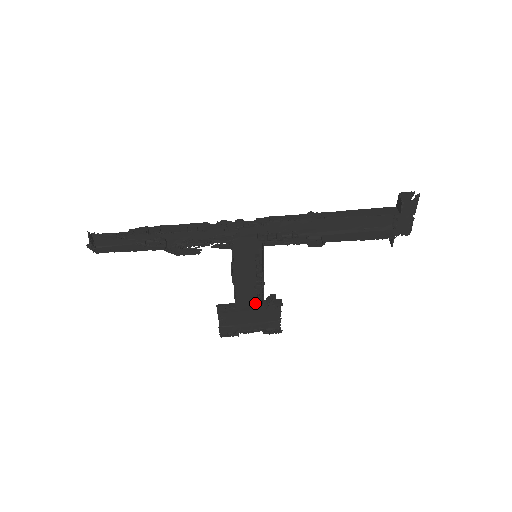
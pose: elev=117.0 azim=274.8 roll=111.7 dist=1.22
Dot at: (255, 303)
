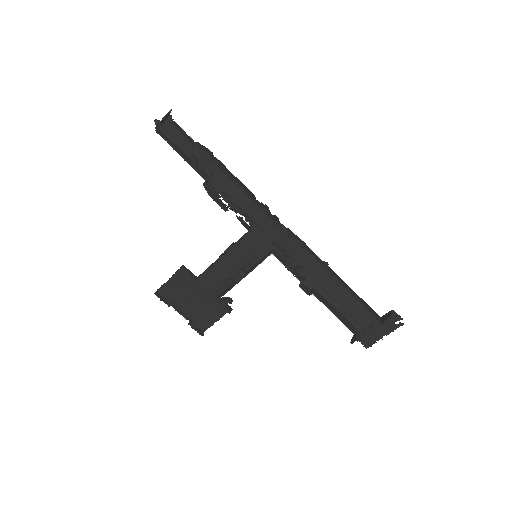
Dot at: (211, 293)
